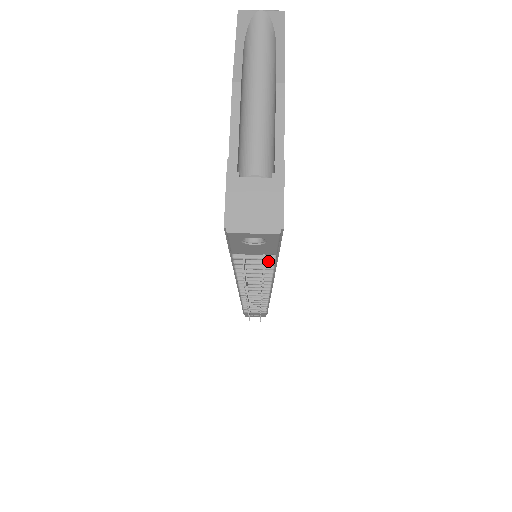
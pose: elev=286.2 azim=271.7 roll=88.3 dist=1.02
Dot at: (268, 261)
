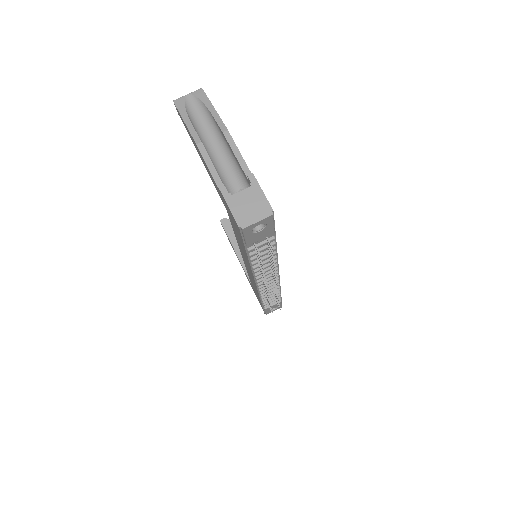
Dot at: occluded
